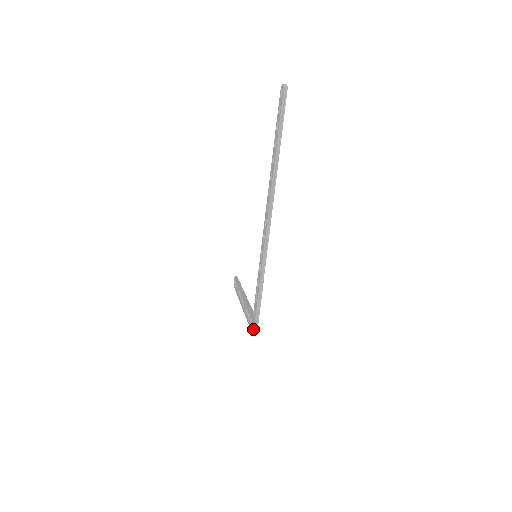
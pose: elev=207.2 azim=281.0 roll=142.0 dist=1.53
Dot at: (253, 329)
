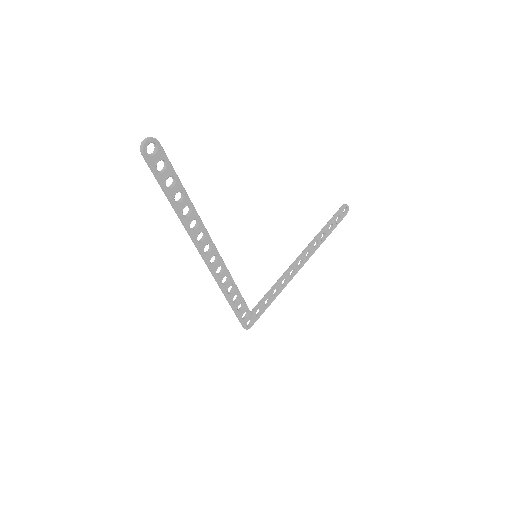
Dot at: occluded
